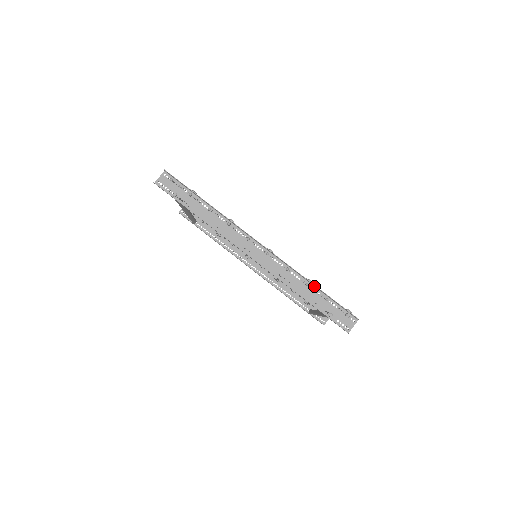
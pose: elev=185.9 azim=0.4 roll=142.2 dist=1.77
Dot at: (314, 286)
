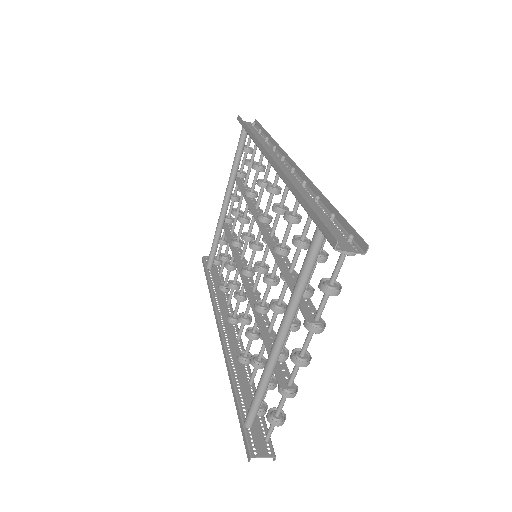
Dot at: (325, 207)
